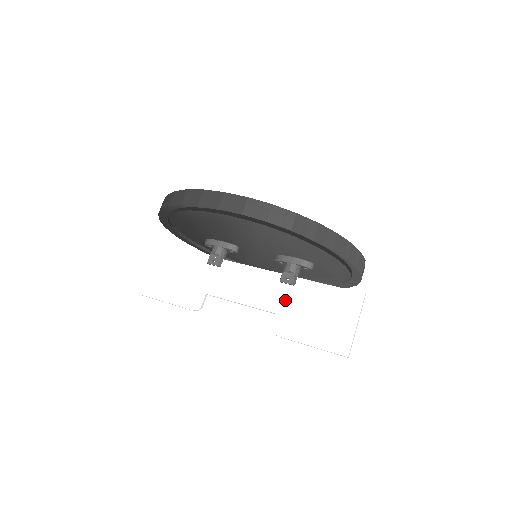
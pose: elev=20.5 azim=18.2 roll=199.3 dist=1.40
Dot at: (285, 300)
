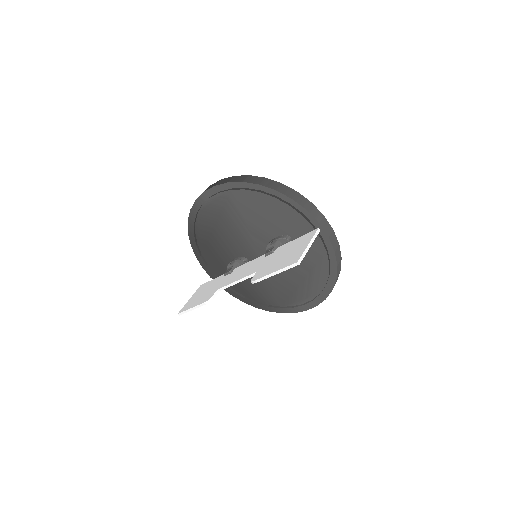
Dot at: (265, 262)
